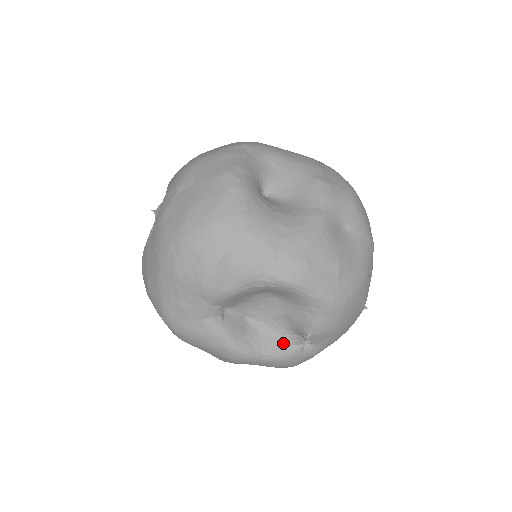
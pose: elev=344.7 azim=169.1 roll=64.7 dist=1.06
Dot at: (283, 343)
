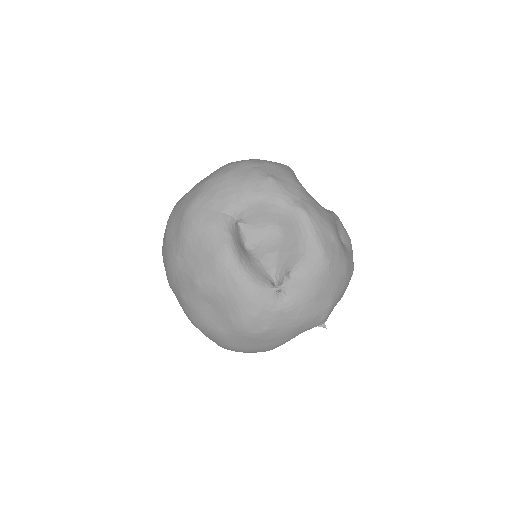
Dot at: (264, 277)
